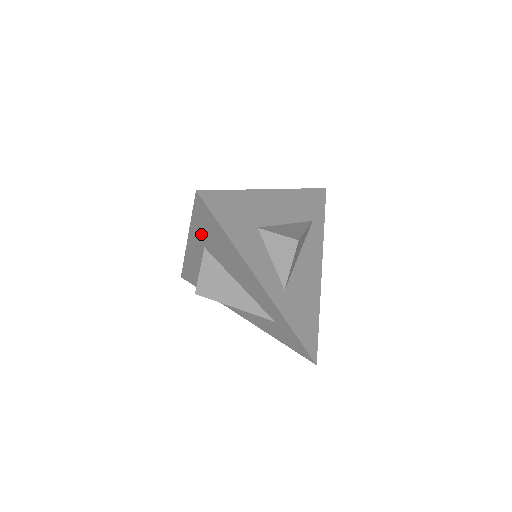
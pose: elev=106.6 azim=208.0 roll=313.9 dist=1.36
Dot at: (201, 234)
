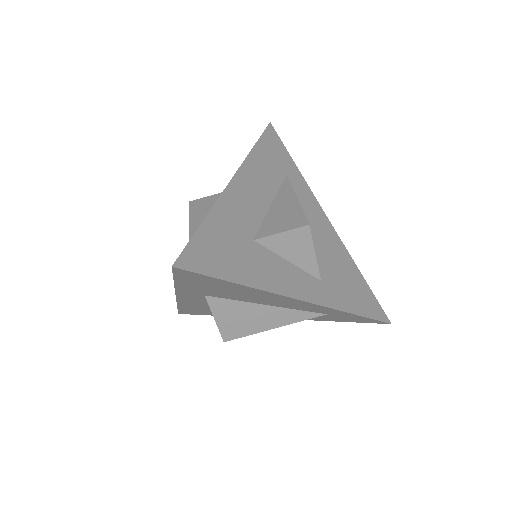
Dot at: (195, 289)
